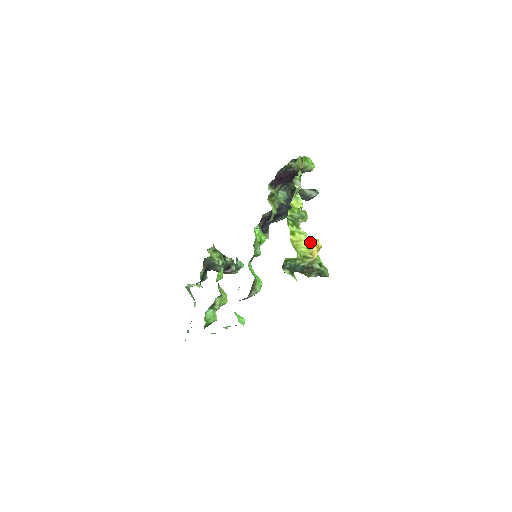
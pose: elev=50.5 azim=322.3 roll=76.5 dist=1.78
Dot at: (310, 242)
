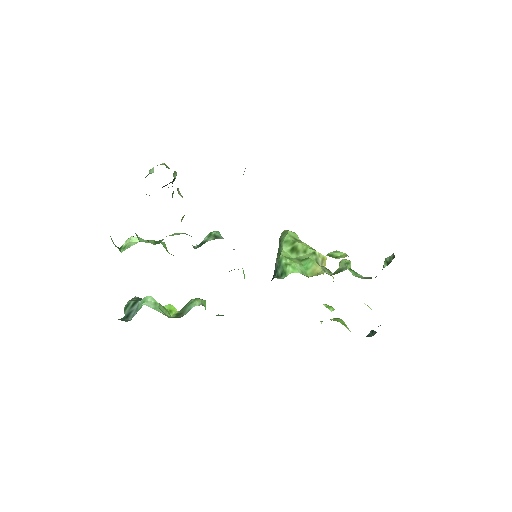
Dot at: occluded
